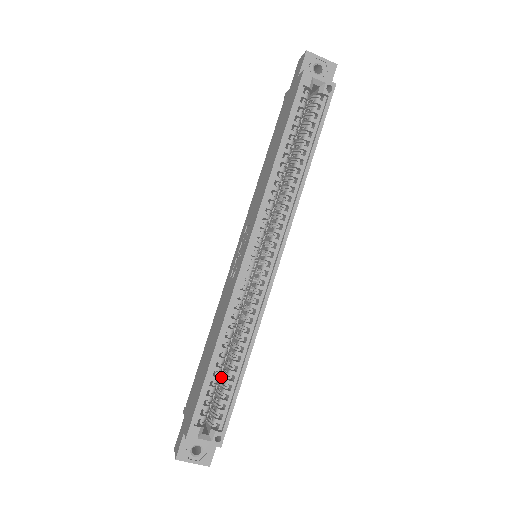
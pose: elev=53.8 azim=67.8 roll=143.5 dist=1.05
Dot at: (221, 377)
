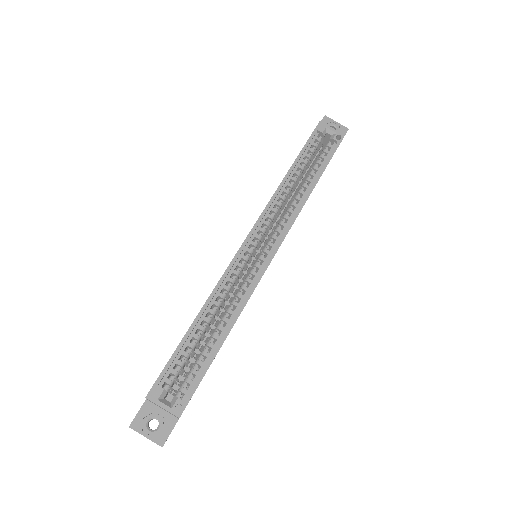
Dot at: occluded
